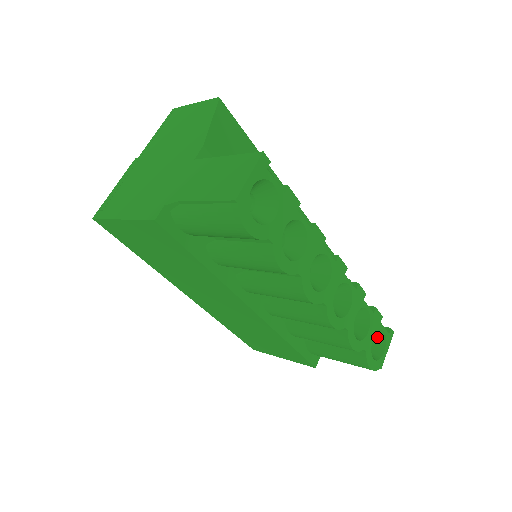
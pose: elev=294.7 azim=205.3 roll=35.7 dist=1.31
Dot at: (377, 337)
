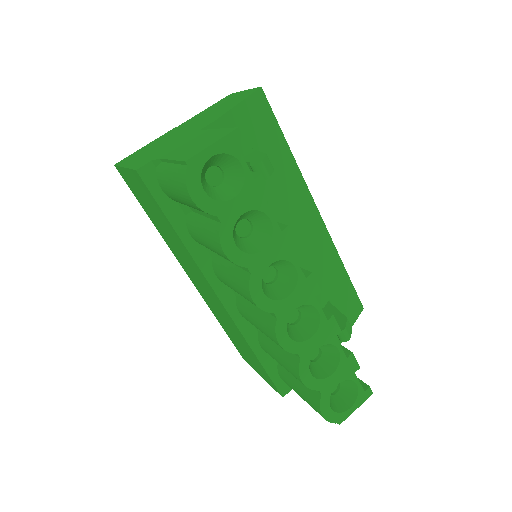
Dot at: (349, 389)
